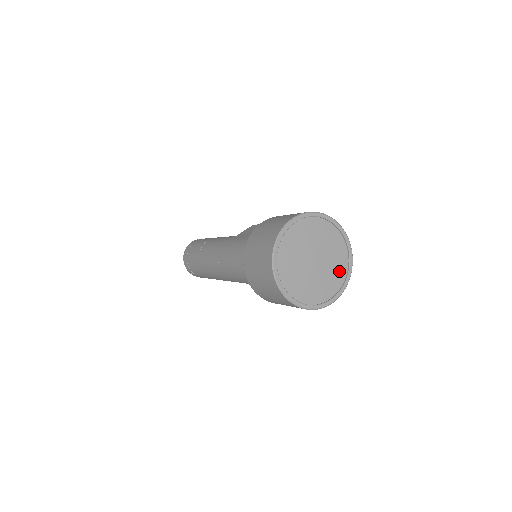
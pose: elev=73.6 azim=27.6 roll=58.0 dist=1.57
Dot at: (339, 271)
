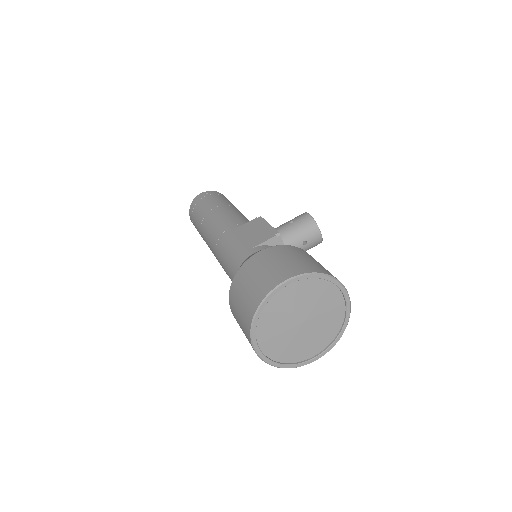
Dot at: (330, 331)
